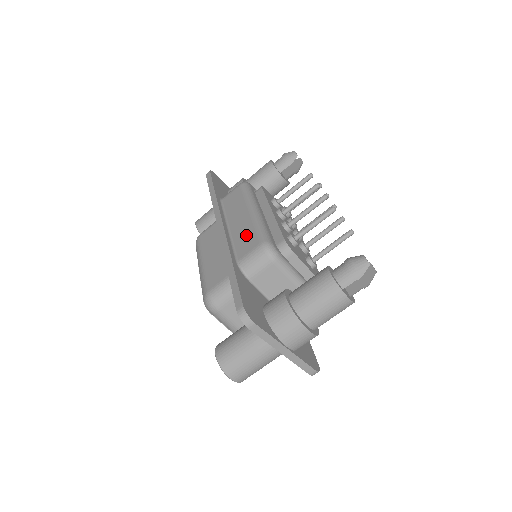
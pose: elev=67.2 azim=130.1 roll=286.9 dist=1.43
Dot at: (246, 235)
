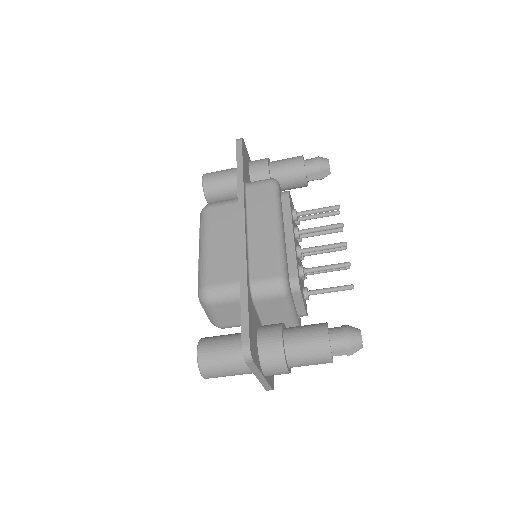
Dot at: (265, 255)
